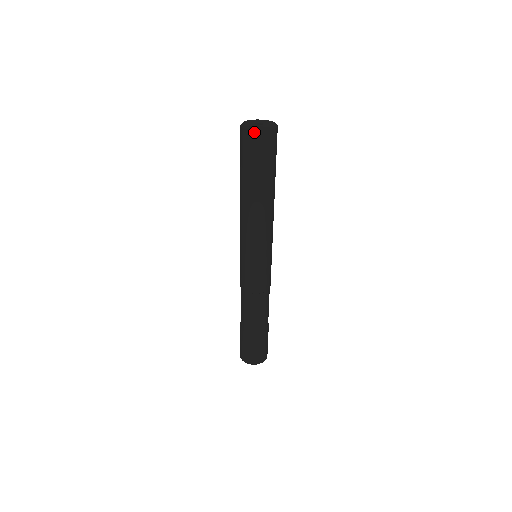
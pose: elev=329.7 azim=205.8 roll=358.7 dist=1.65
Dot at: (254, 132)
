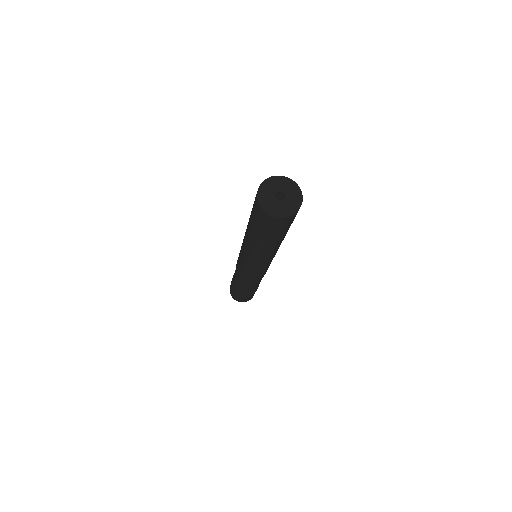
Dot at: (291, 216)
